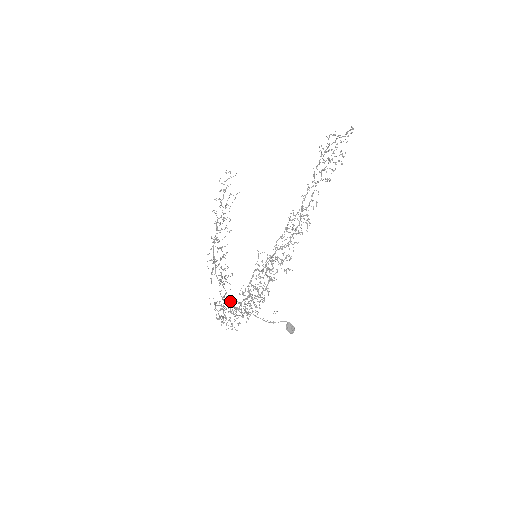
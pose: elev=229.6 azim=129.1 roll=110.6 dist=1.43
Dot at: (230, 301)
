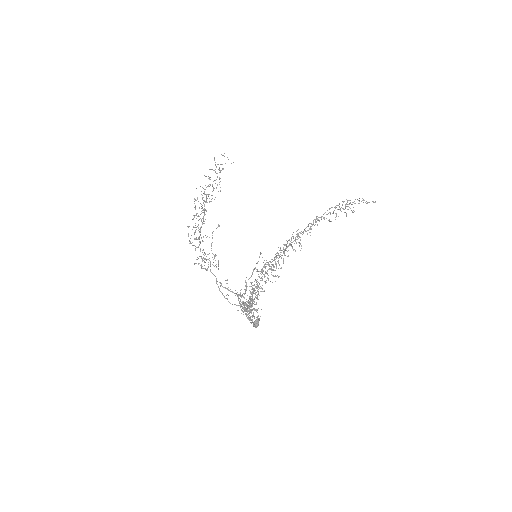
Dot at: (238, 294)
